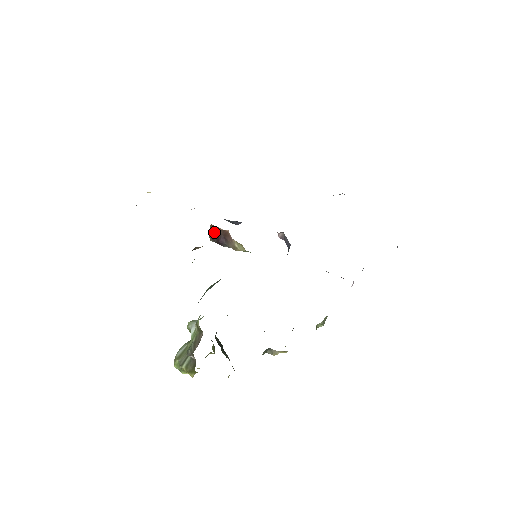
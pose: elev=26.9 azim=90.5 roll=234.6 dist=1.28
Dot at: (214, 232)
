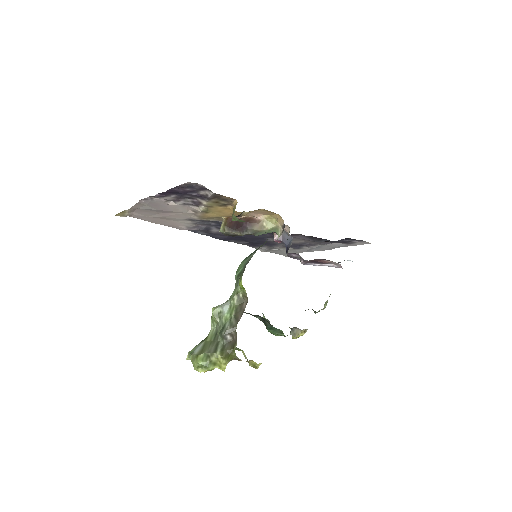
Dot at: (231, 223)
